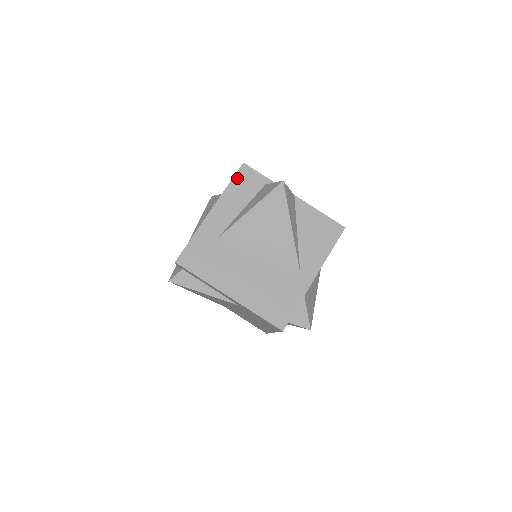
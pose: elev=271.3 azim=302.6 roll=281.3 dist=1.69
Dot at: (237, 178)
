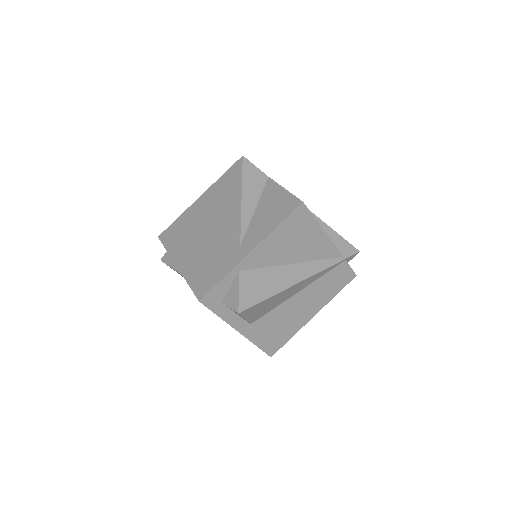
Dot at: (231, 169)
